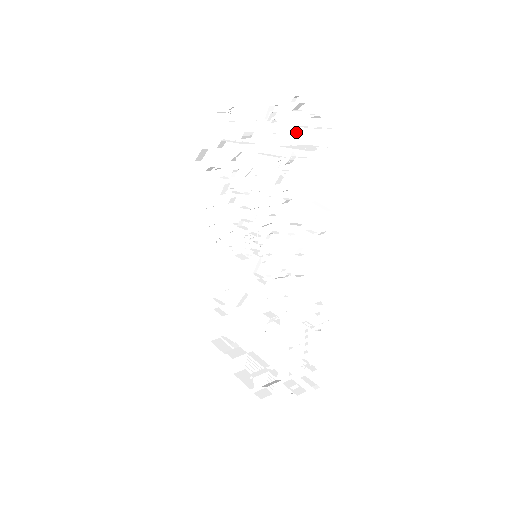
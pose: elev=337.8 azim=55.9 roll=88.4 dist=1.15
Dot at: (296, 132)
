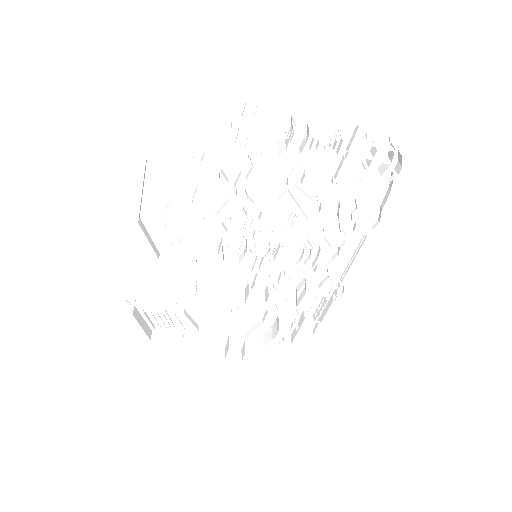
Dot at: (352, 156)
